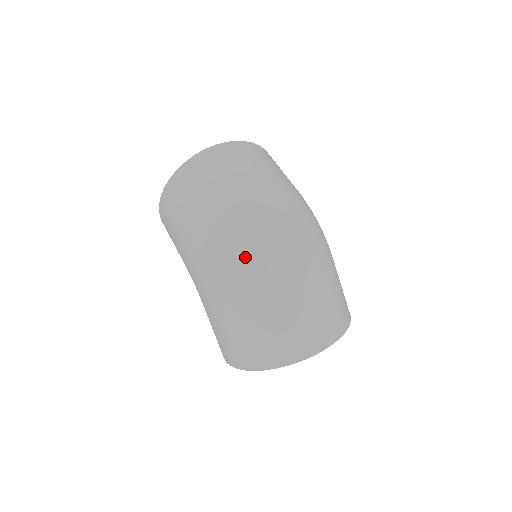
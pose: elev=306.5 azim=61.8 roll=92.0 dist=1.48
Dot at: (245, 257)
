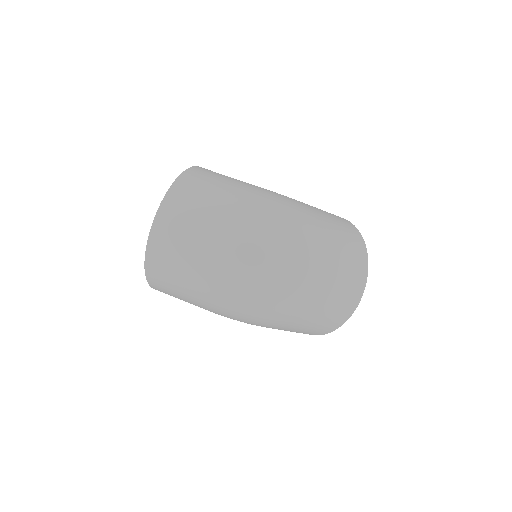
Dot at: (265, 300)
